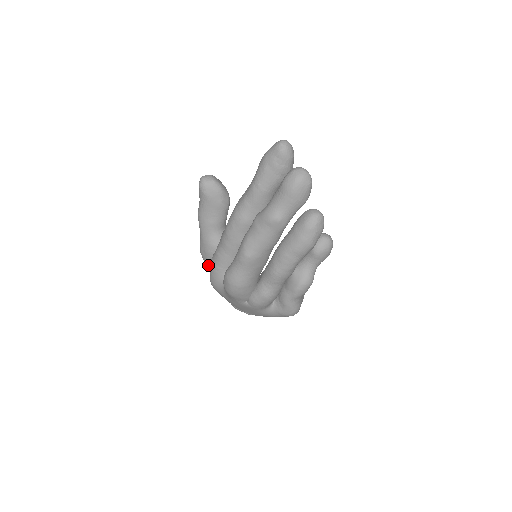
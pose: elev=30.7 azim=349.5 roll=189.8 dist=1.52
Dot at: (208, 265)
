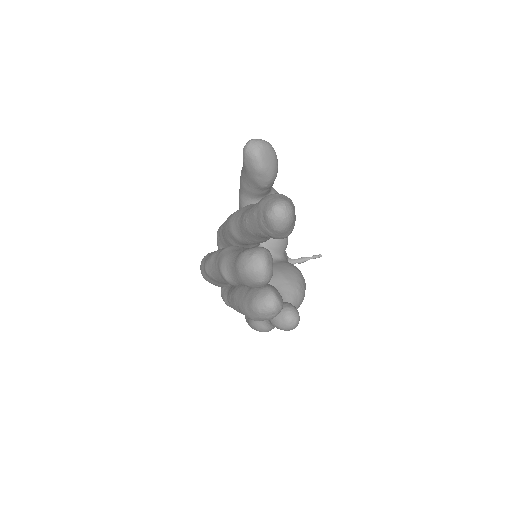
Dot at: occluded
